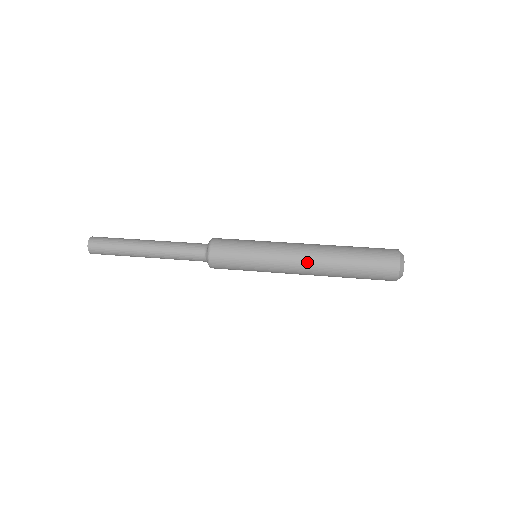
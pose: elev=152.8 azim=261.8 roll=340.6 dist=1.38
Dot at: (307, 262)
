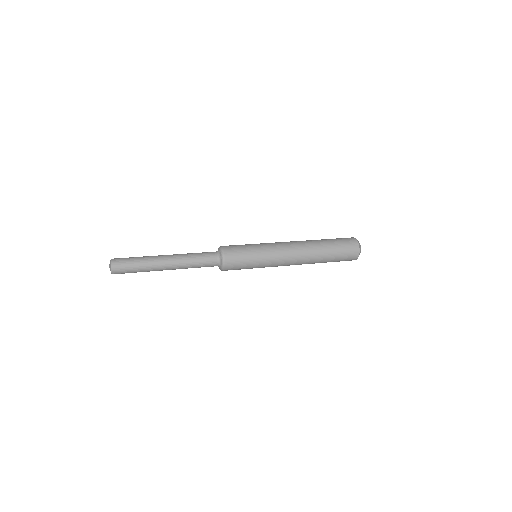
Dot at: (298, 253)
